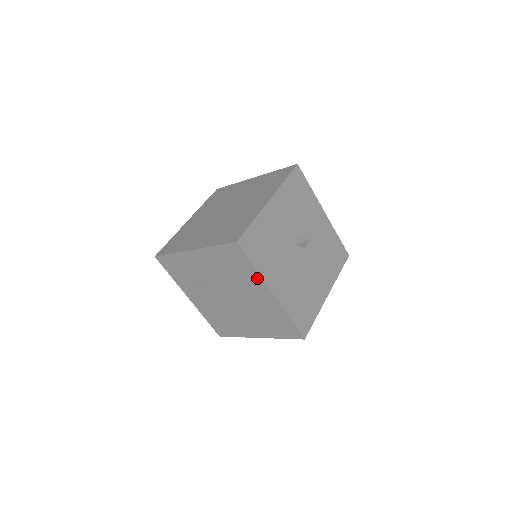
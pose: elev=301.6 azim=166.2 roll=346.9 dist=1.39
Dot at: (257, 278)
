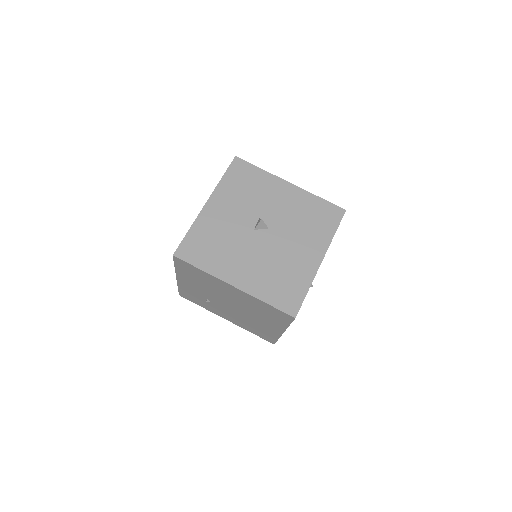
Dot at: (213, 278)
